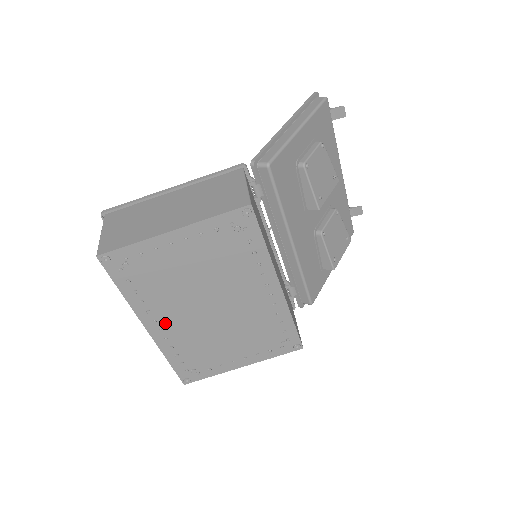
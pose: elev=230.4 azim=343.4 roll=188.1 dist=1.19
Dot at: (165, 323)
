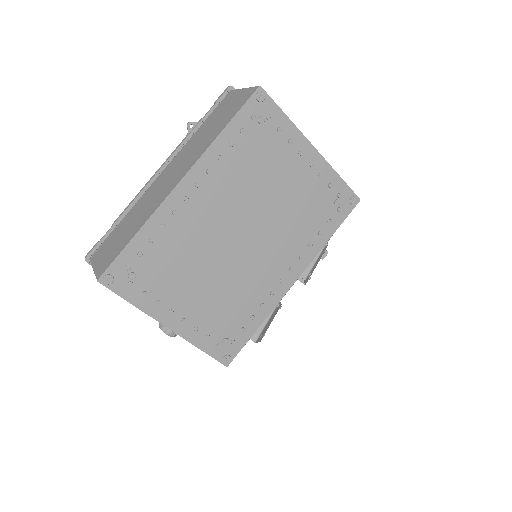
Dot at: (199, 198)
